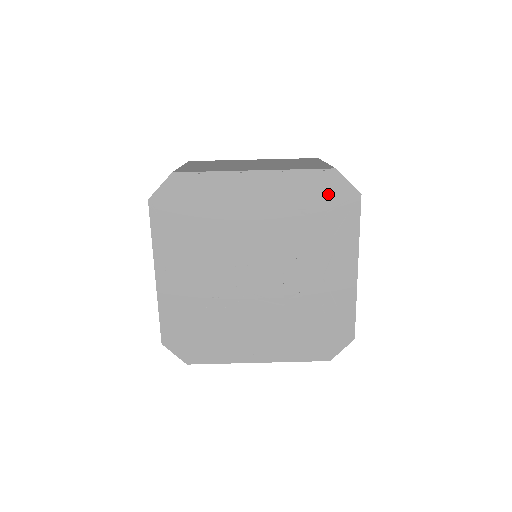
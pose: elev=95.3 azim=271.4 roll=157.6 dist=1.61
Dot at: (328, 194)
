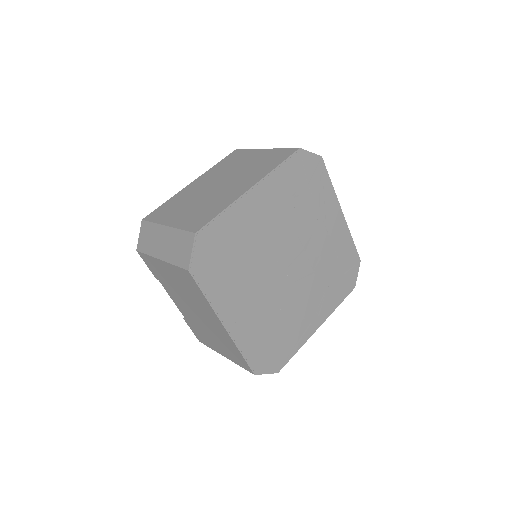
Dot at: (304, 171)
